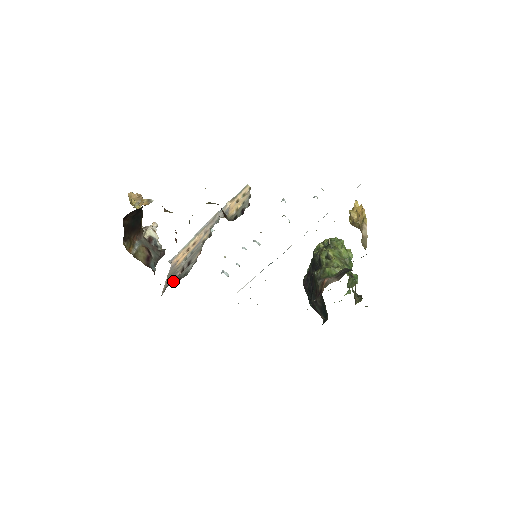
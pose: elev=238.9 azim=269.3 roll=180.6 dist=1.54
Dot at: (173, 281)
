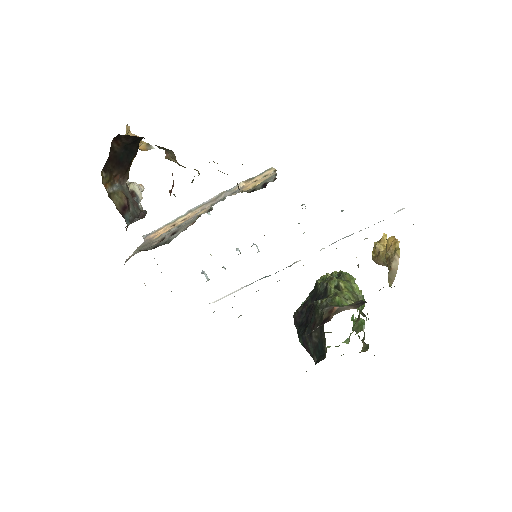
Dot at: (146, 249)
